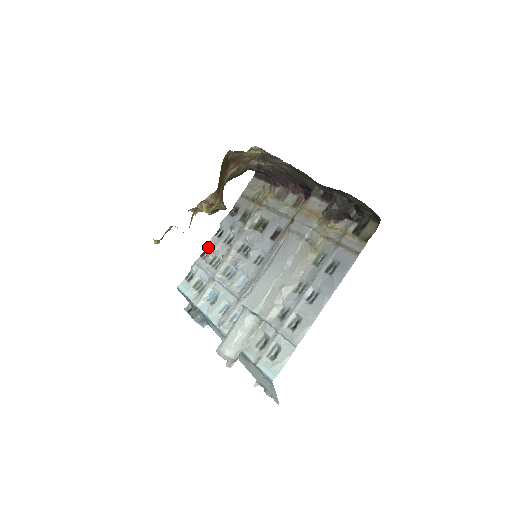
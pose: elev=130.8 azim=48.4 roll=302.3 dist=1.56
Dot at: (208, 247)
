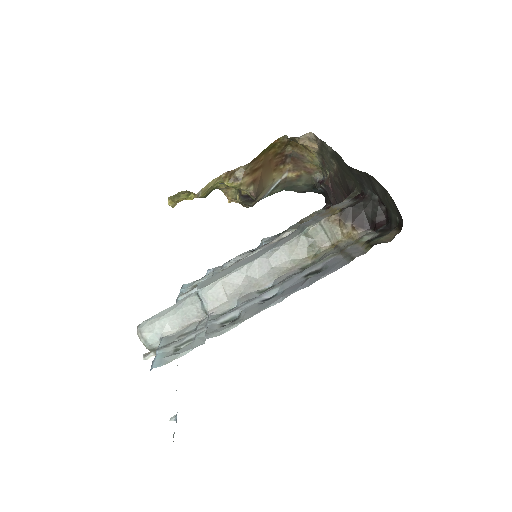
Dot at: occluded
